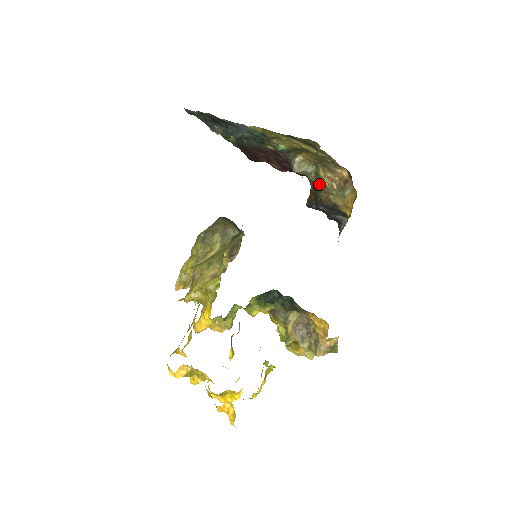
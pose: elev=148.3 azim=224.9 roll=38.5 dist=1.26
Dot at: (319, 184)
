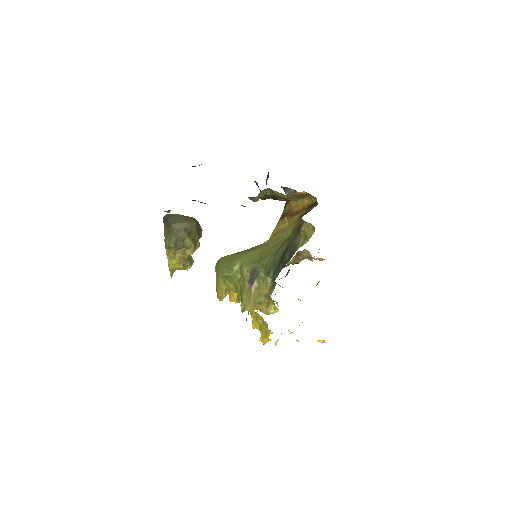
Dot at: (277, 197)
